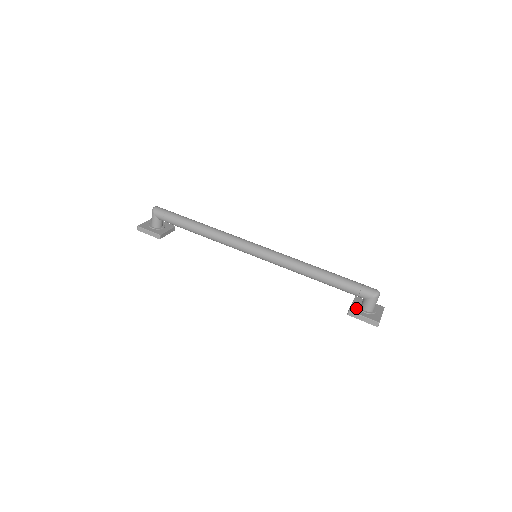
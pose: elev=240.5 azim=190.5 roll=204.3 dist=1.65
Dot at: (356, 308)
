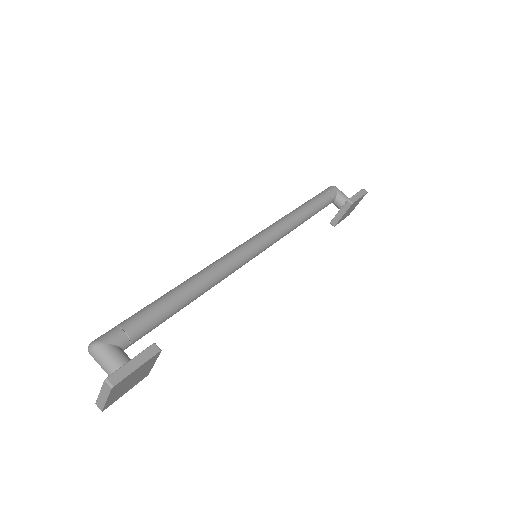
Dot at: occluded
